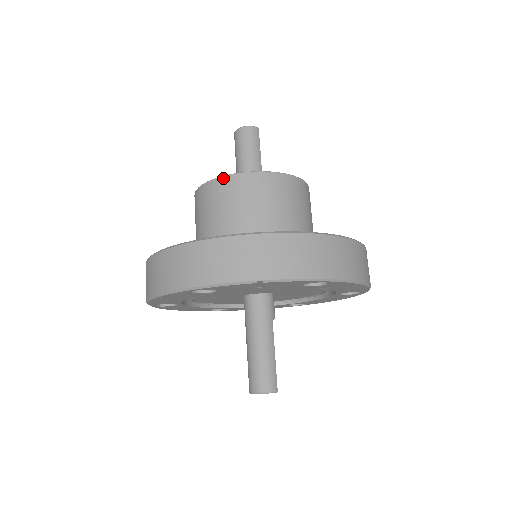
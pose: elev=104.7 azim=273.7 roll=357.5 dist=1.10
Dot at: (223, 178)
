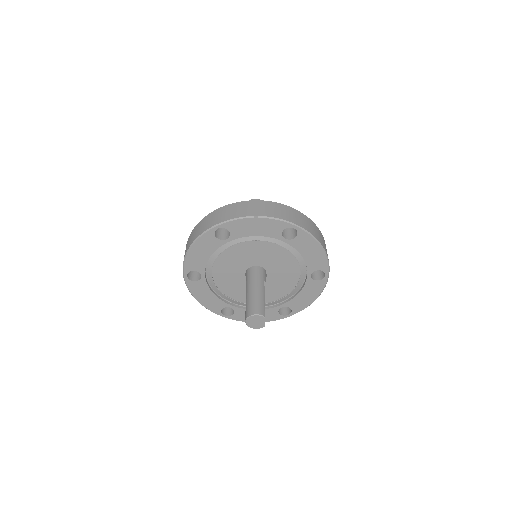
Dot at: occluded
